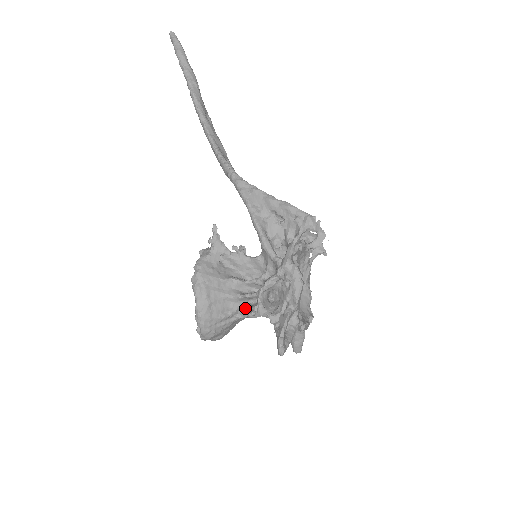
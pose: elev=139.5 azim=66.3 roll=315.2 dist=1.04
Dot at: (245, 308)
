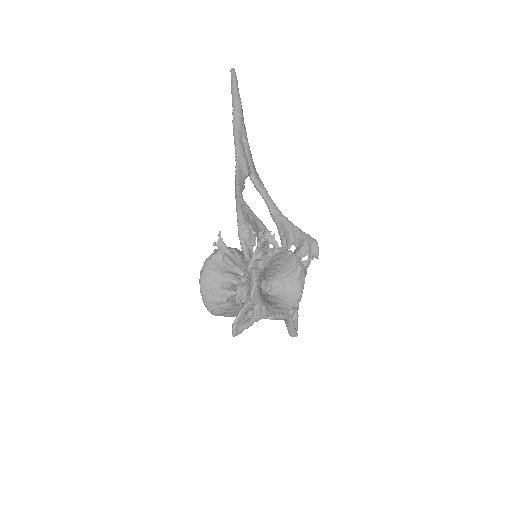
Dot at: (235, 296)
